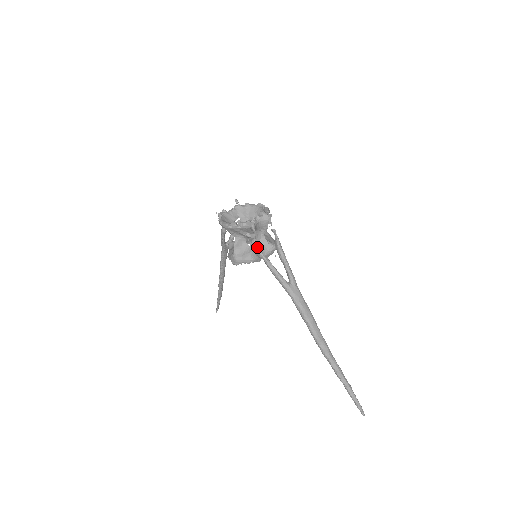
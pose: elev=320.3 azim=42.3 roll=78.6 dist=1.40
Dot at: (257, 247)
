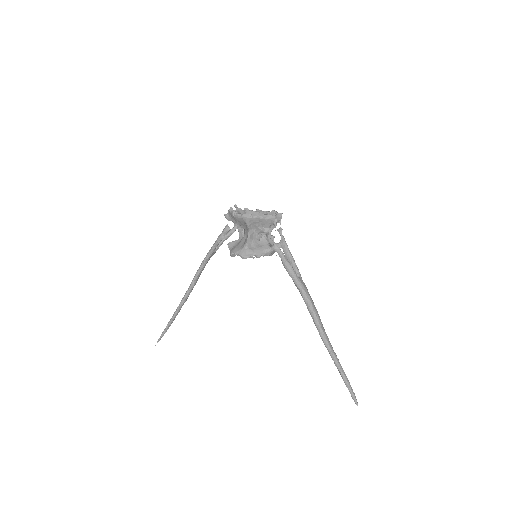
Dot at: occluded
